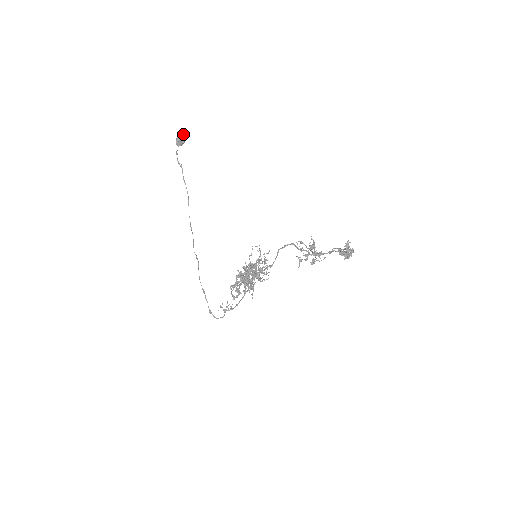
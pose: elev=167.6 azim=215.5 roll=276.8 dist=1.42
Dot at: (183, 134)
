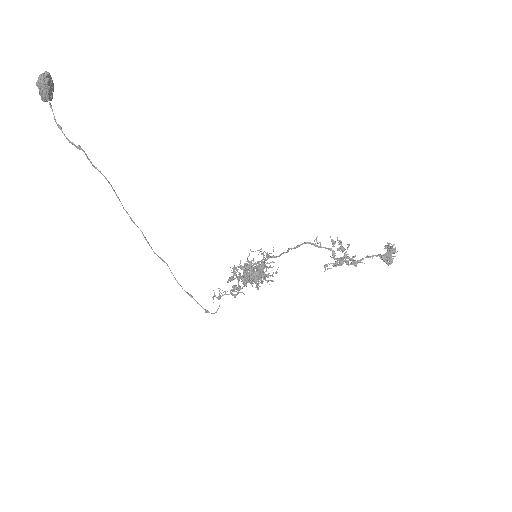
Dot at: (47, 81)
